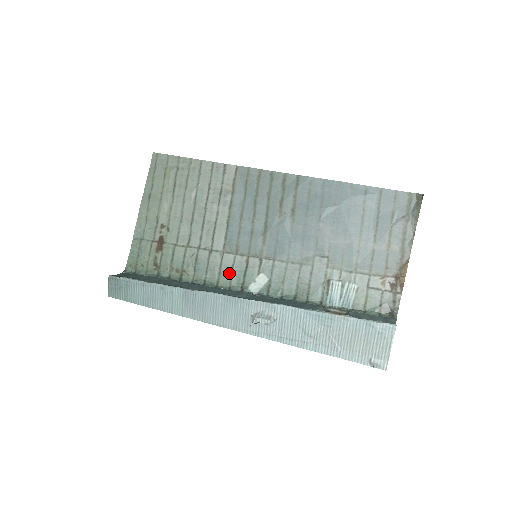
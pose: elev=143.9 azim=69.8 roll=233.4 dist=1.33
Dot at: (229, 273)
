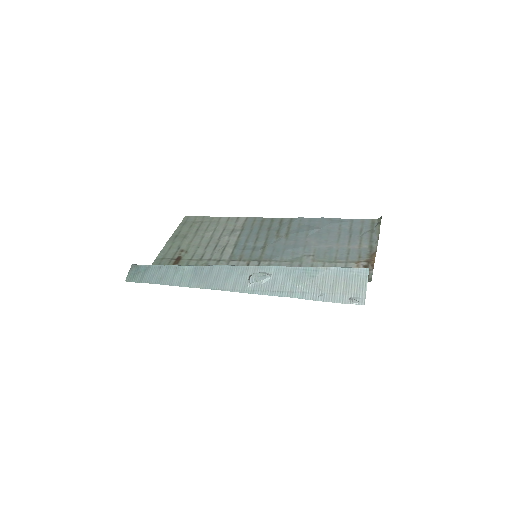
Dot at: occluded
